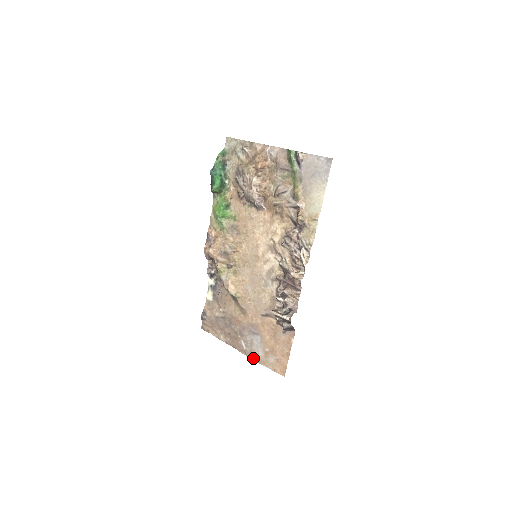
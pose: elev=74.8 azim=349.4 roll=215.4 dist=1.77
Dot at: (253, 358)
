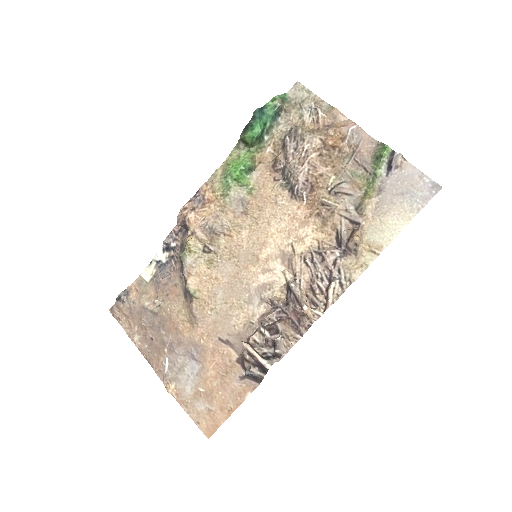
Dot at: (172, 391)
